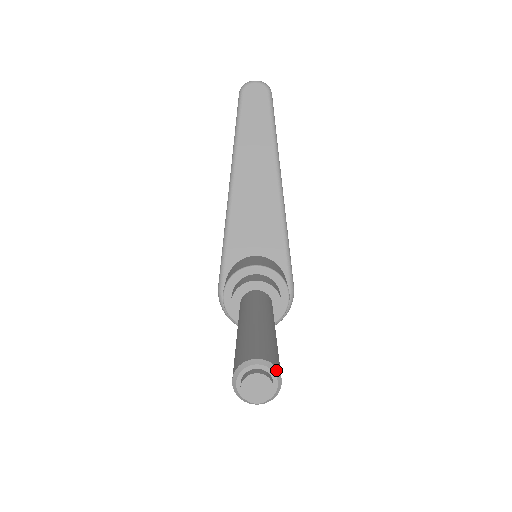
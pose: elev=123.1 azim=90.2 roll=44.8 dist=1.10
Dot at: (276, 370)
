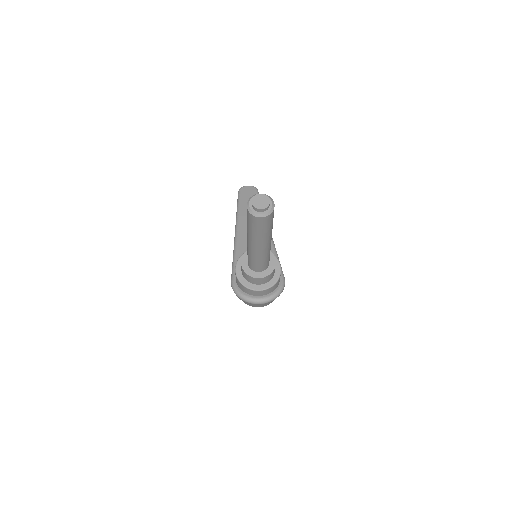
Dot at: (271, 198)
